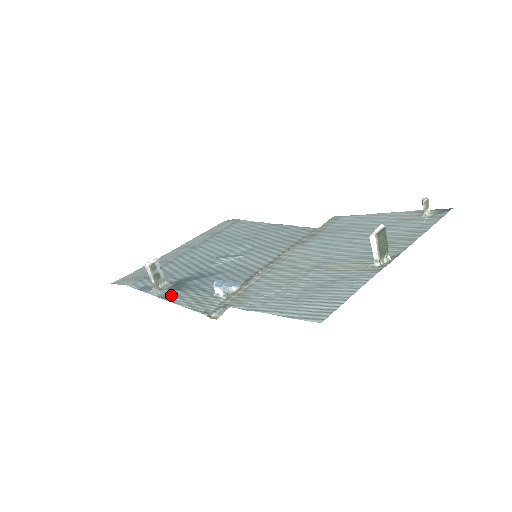
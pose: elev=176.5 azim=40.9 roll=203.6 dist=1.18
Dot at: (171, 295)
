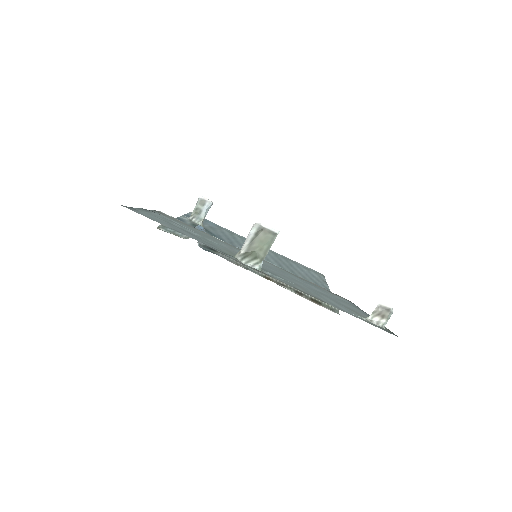
Dot at: (183, 221)
